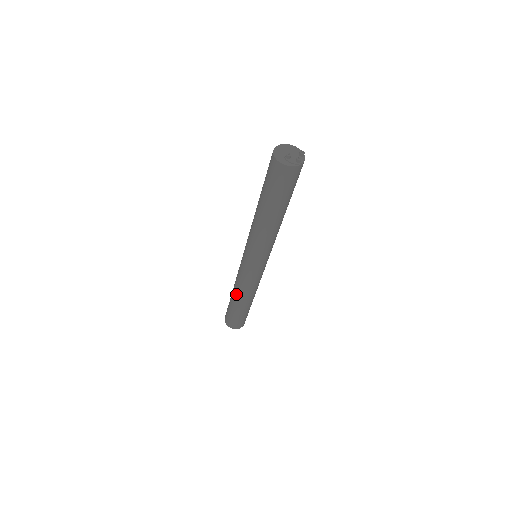
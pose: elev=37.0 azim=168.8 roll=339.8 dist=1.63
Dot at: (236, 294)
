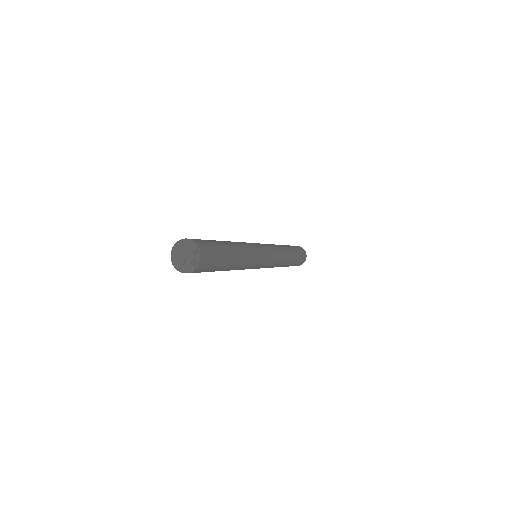
Dot at: occluded
